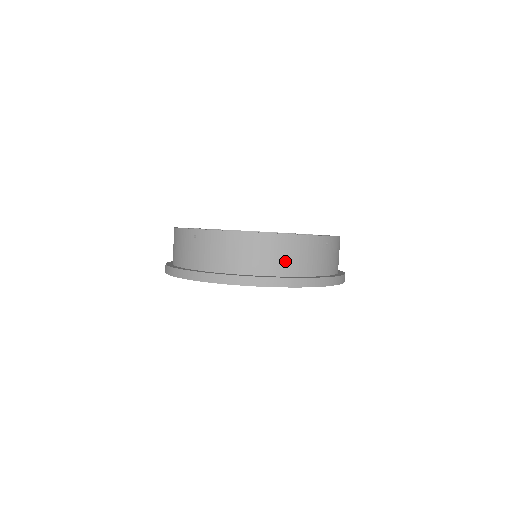
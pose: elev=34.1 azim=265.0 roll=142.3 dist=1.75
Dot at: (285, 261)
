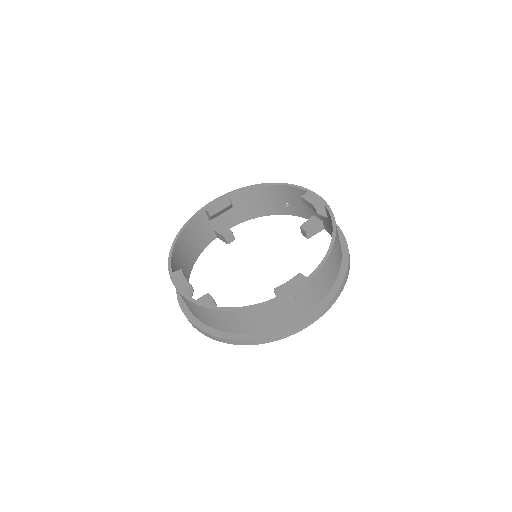
Dot at: (251, 325)
